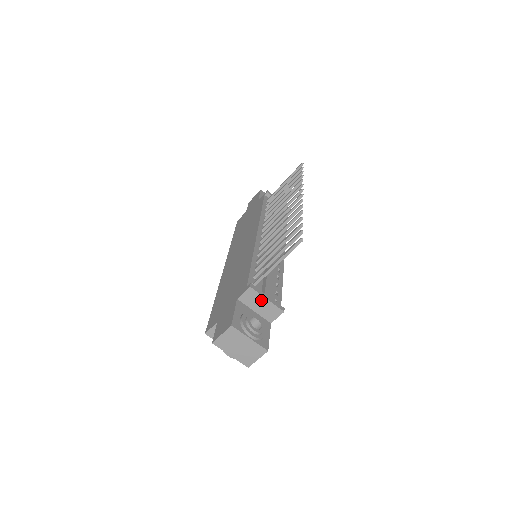
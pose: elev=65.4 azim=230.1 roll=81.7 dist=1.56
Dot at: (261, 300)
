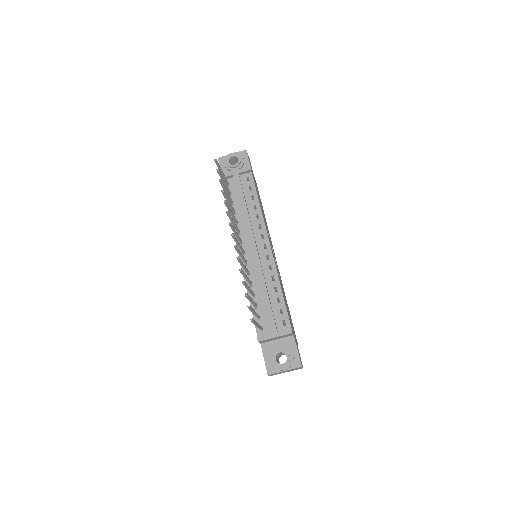
Dot at: (272, 339)
